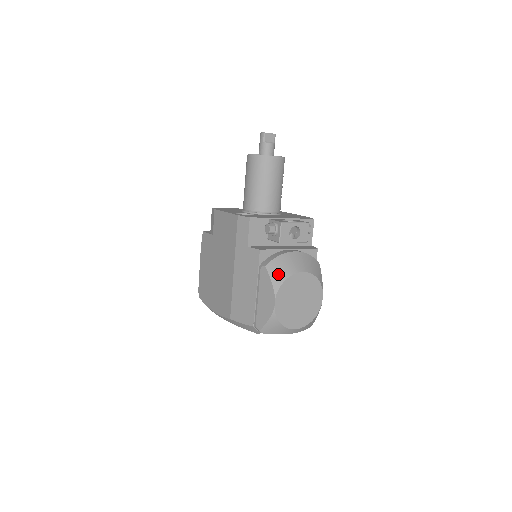
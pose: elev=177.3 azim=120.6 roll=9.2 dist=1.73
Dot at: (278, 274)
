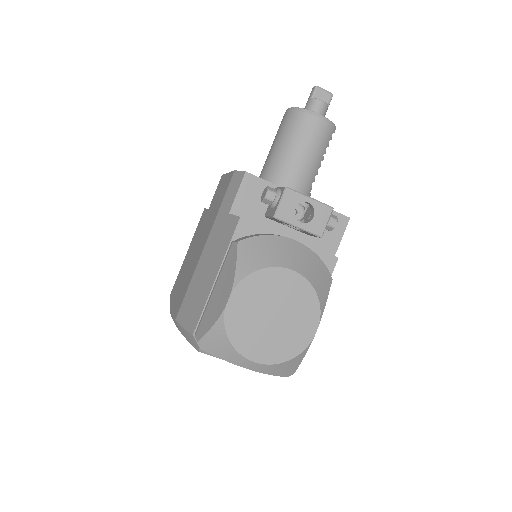
Dot at: (251, 258)
